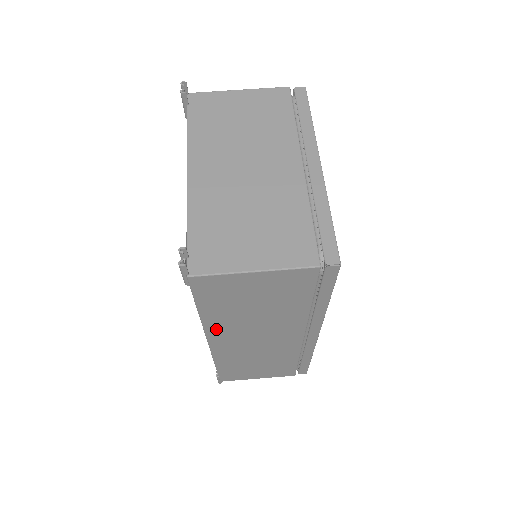
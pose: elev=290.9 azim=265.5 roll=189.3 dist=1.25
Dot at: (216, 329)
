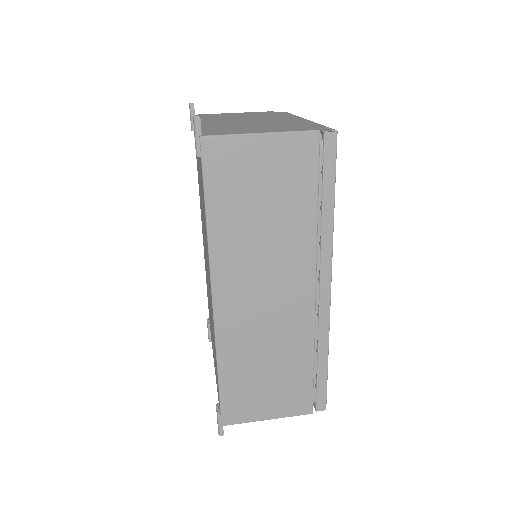
Dot at: (222, 261)
